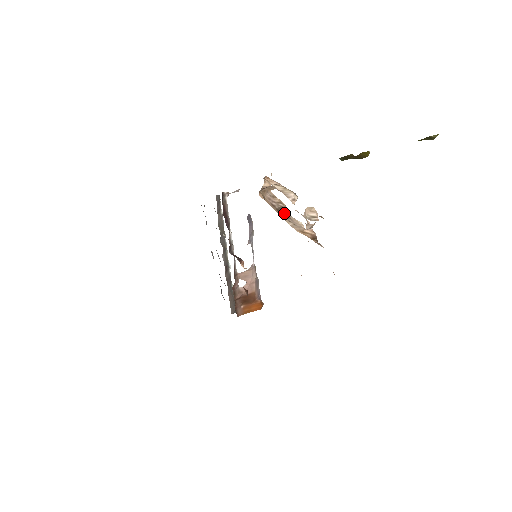
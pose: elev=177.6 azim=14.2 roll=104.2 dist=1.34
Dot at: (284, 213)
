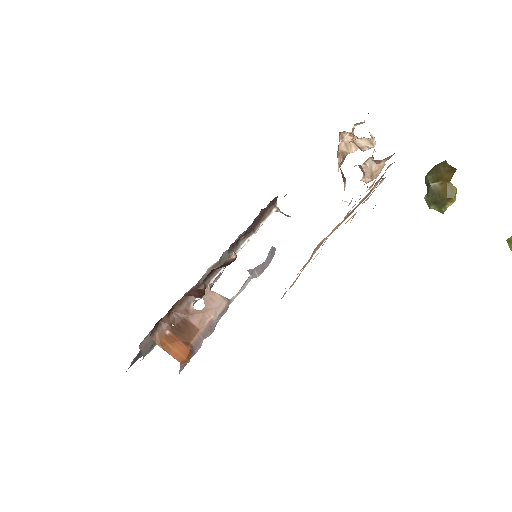
Dot at: (343, 176)
